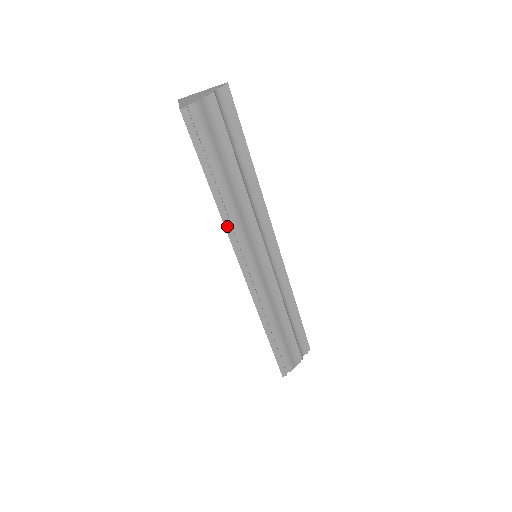
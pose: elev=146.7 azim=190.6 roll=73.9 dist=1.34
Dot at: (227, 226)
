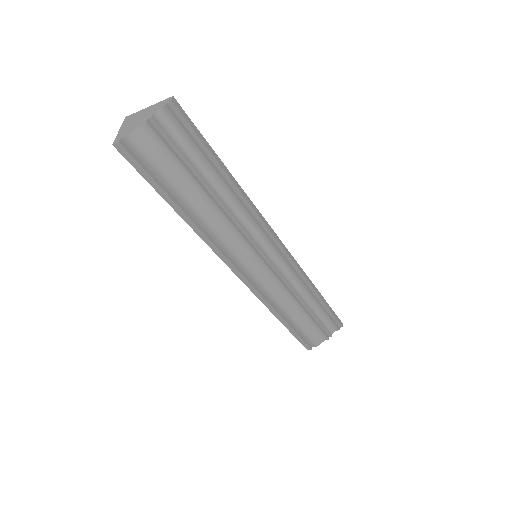
Dot at: (206, 240)
